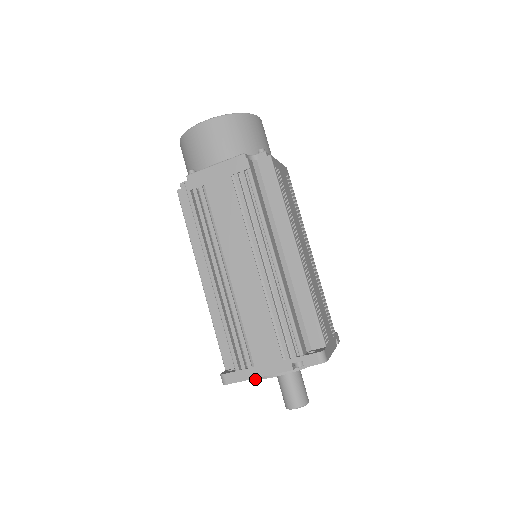
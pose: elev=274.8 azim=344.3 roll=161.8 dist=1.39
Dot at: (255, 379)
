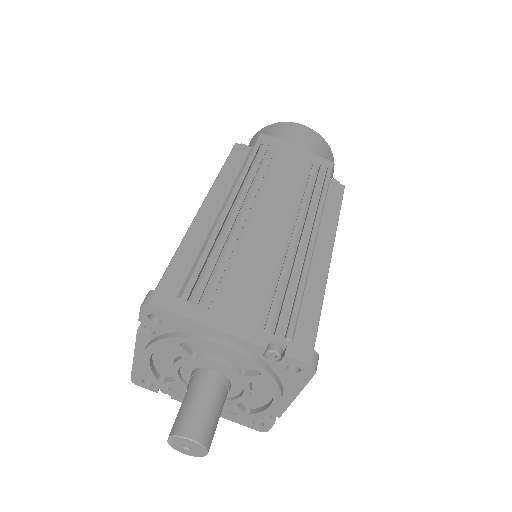
Dot at: (189, 336)
